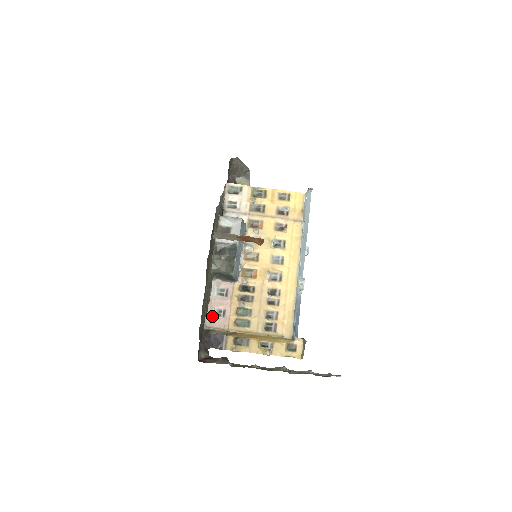
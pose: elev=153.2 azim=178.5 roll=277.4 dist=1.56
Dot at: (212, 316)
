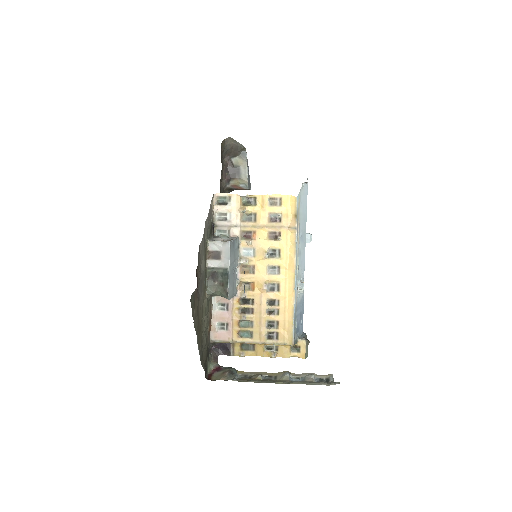
Dot at: (216, 330)
